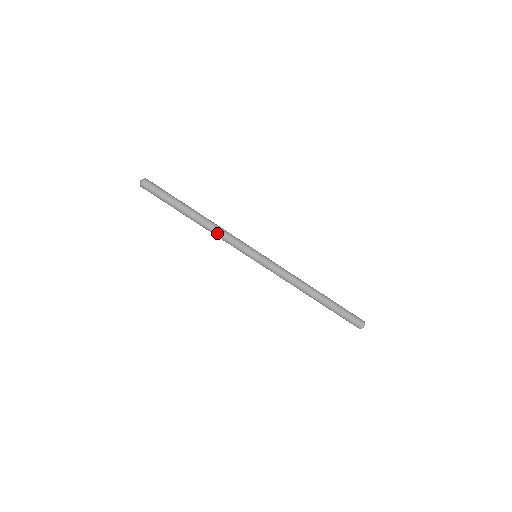
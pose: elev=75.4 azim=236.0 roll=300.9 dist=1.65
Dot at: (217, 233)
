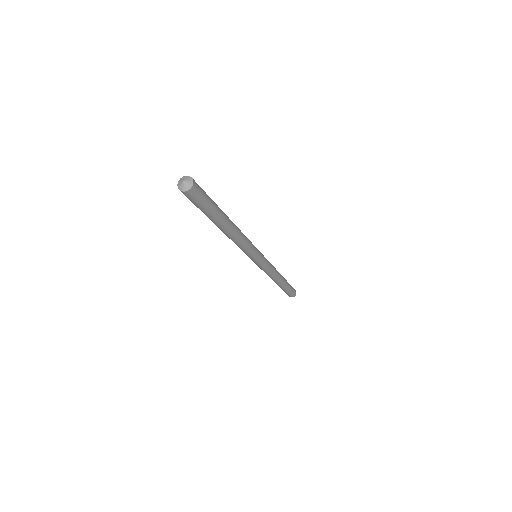
Dot at: occluded
